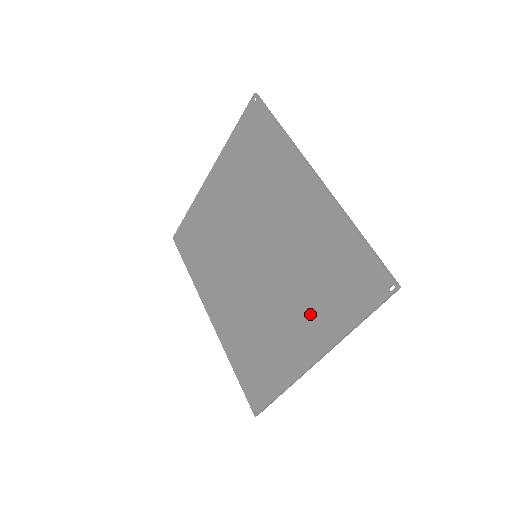
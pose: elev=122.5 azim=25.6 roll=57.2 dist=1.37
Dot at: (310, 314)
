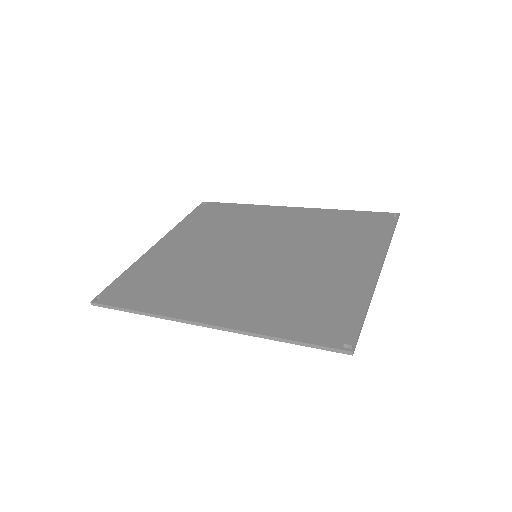
Dot at: (348, 250)
